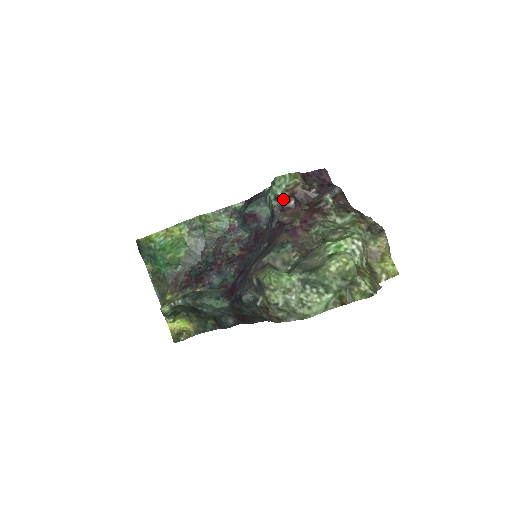
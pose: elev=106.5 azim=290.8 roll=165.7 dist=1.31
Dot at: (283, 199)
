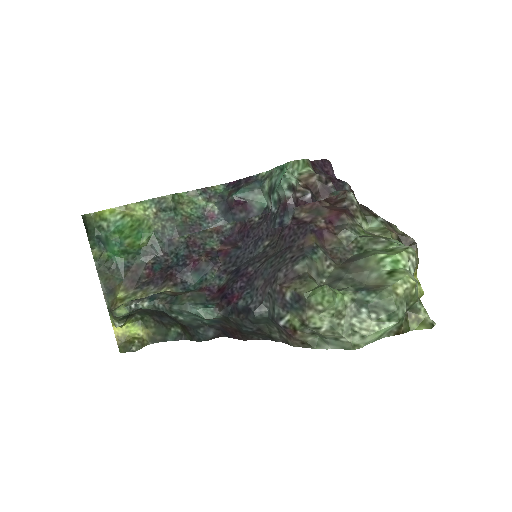
Dot at: (297, 190)
